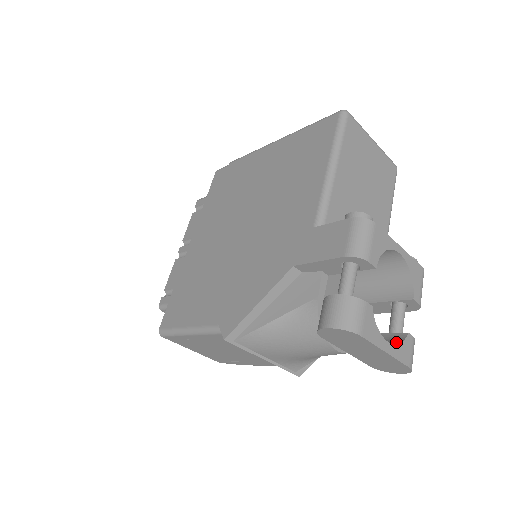
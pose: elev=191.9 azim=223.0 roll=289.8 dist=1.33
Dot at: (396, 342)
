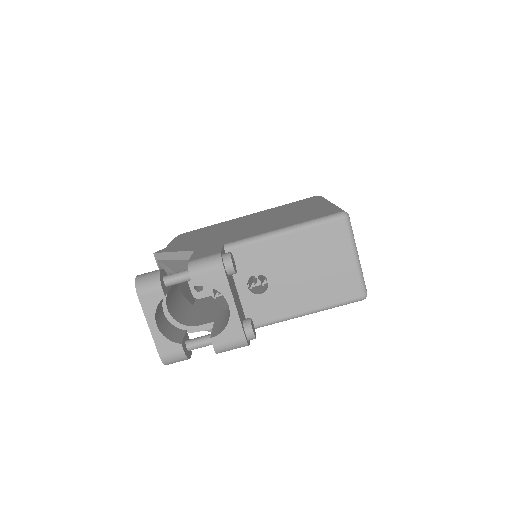
Dot at: (169, 337)
